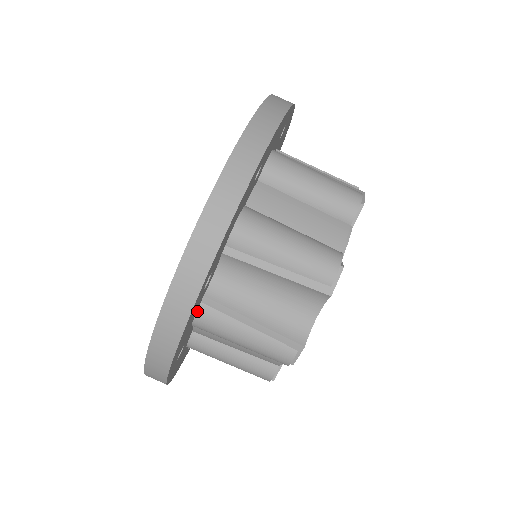
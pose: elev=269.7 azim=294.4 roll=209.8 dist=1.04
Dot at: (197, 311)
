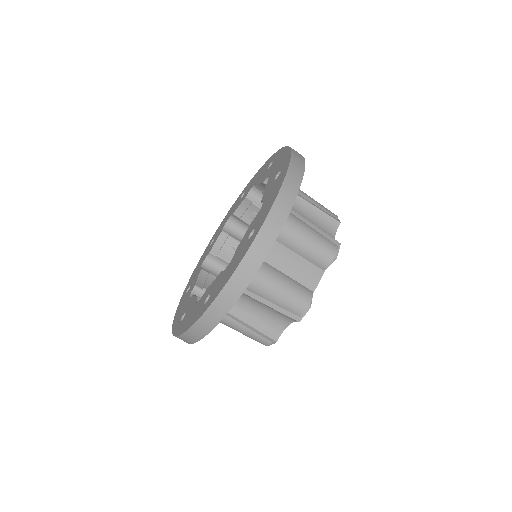
Dot at: occluded
